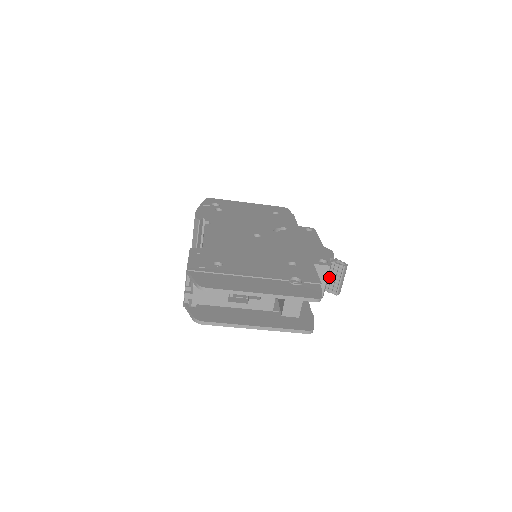
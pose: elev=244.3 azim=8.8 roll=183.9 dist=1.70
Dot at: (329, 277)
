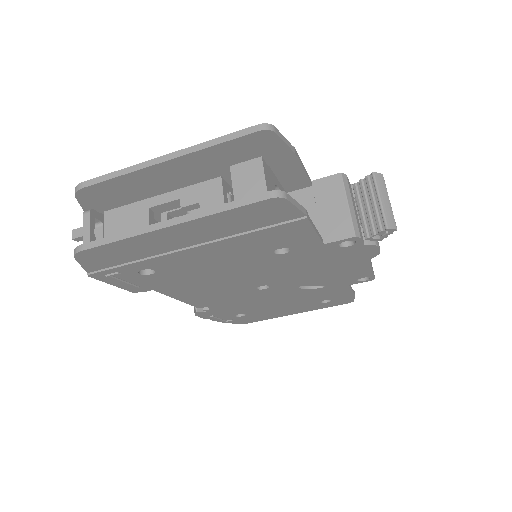
Dot at: (362, 211)
